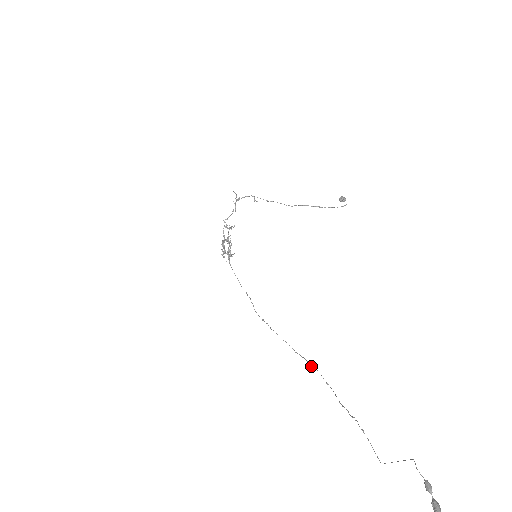
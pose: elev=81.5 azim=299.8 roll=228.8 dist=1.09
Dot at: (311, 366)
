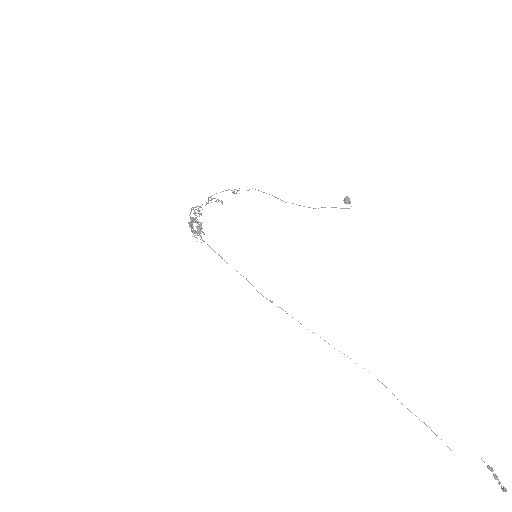
Dot at: occluded
